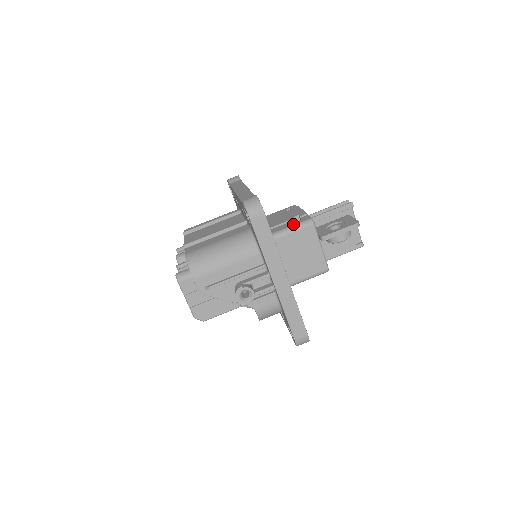
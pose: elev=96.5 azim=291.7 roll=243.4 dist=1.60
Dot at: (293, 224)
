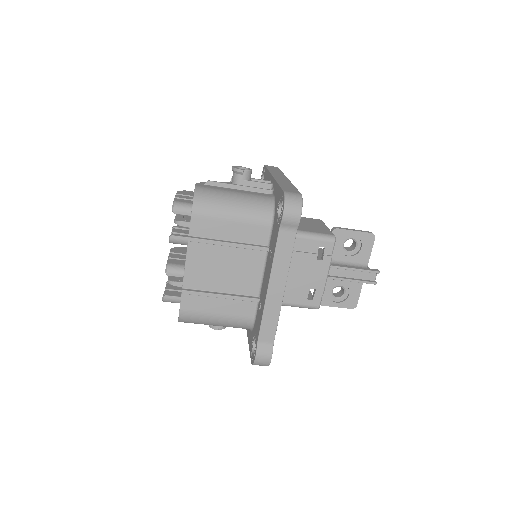
Dot at: (300, 304)
